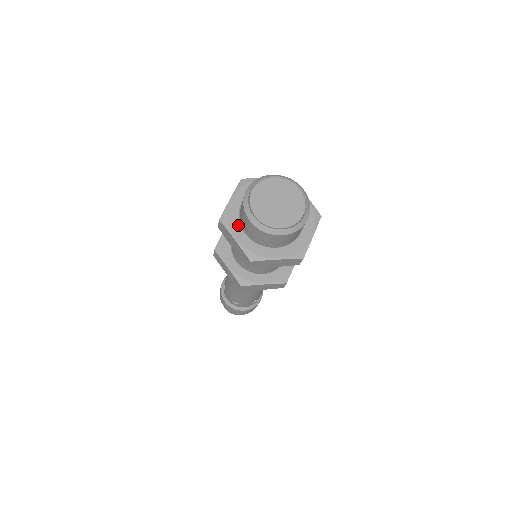
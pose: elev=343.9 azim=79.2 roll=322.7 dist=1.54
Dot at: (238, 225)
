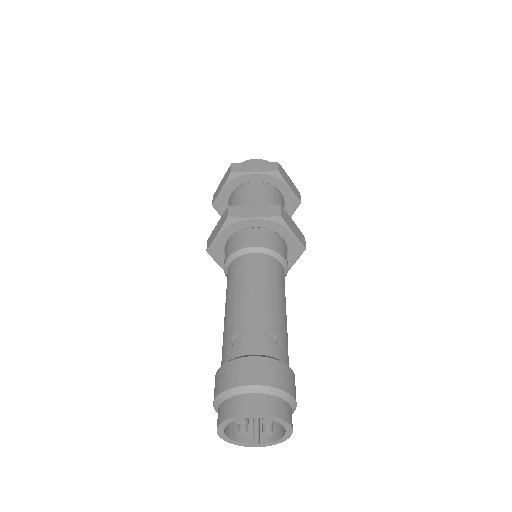
Dot at: occluded
